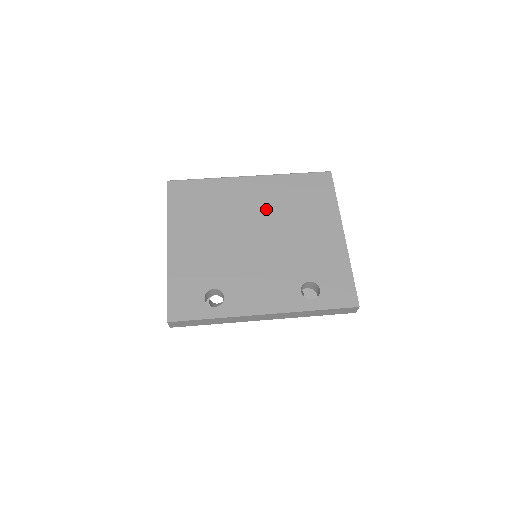
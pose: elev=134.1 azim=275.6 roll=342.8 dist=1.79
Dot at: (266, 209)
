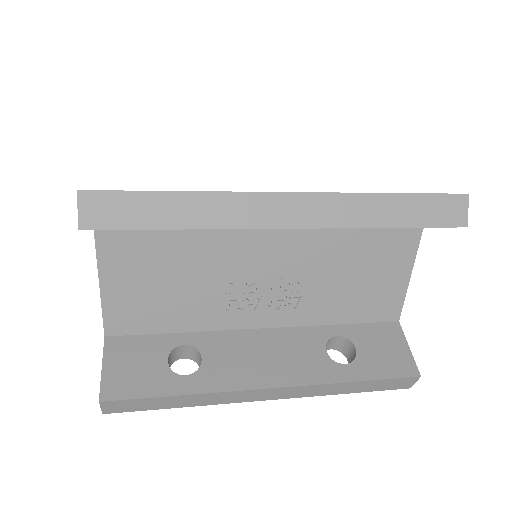
Dot at: occluded
